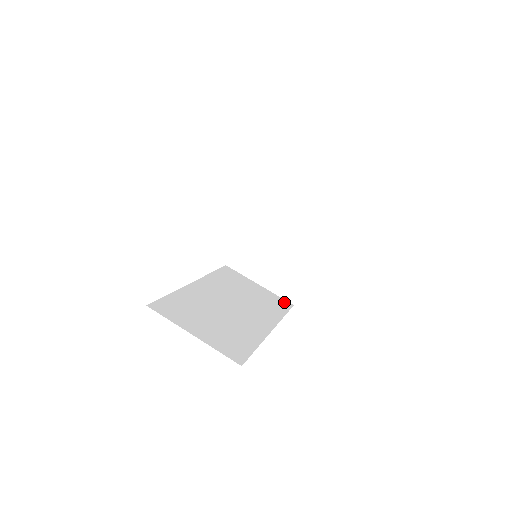
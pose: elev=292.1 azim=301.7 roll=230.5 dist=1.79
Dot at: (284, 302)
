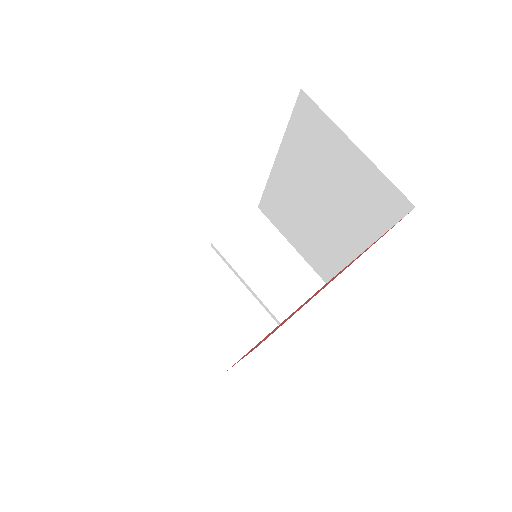
Dot at: occluded
